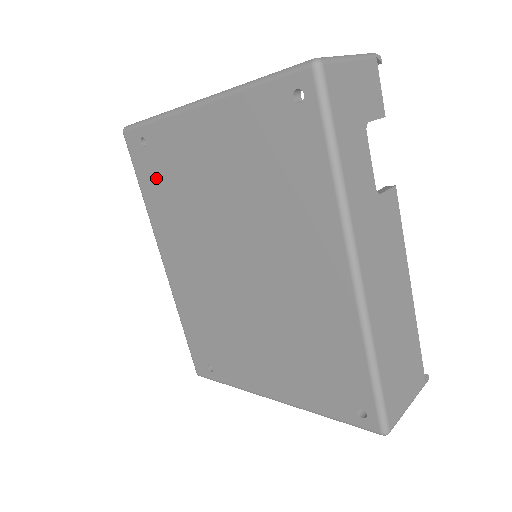
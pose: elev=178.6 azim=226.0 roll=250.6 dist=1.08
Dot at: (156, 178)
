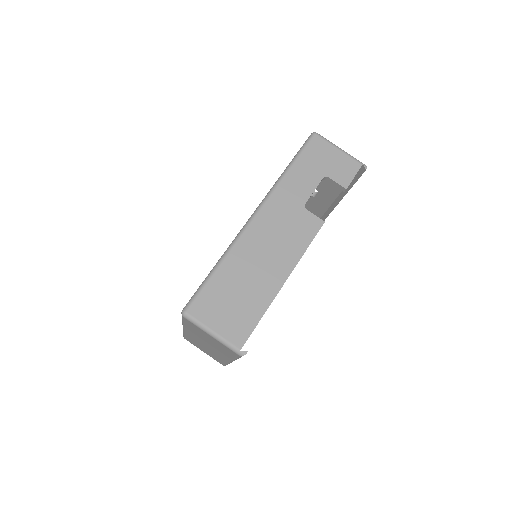
Dot at: occluded
